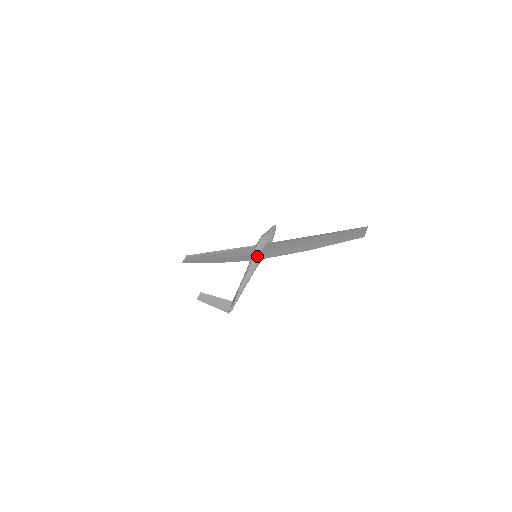
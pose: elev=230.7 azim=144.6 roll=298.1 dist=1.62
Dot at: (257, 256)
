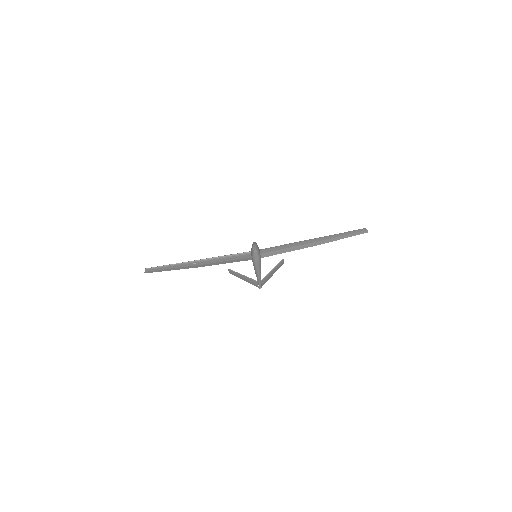
Dot at: (259, 255)
